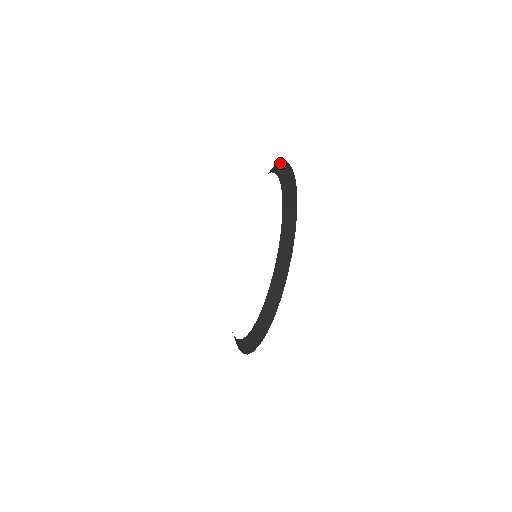
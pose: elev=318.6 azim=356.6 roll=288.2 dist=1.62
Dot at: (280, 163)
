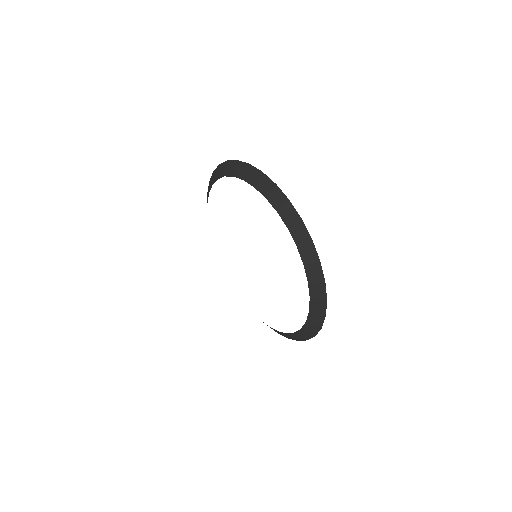
Dot at: occluded
